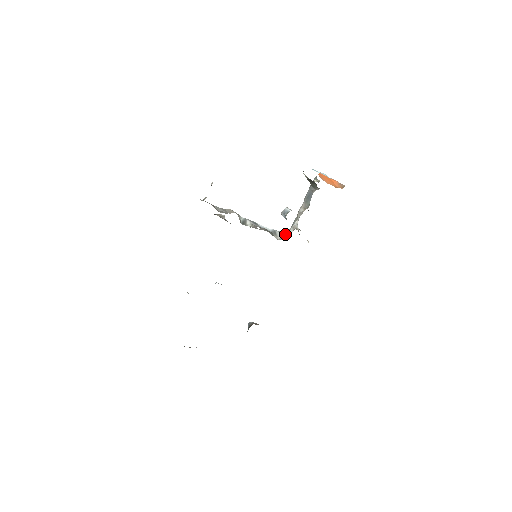
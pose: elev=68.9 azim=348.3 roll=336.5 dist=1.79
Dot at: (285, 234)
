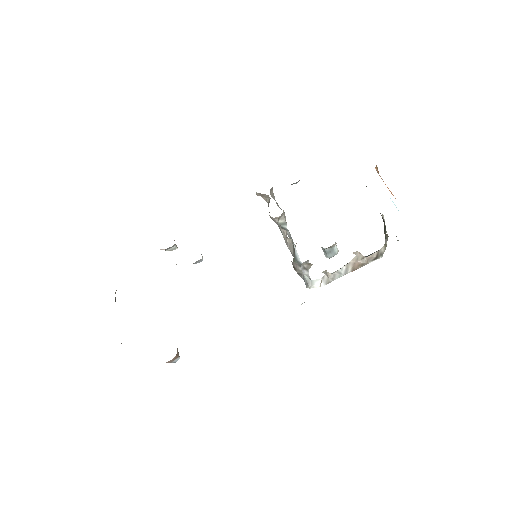
Dot at: (306, 263)
